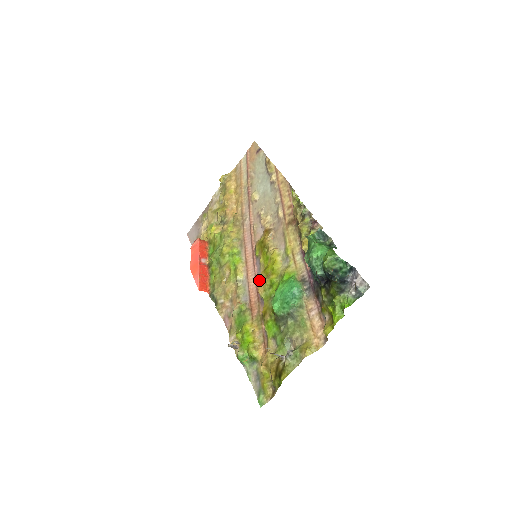
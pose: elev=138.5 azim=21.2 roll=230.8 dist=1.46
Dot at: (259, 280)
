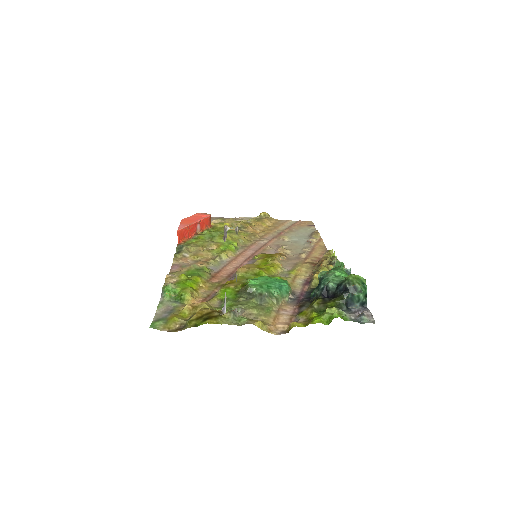
Dot at: (247, 265)
